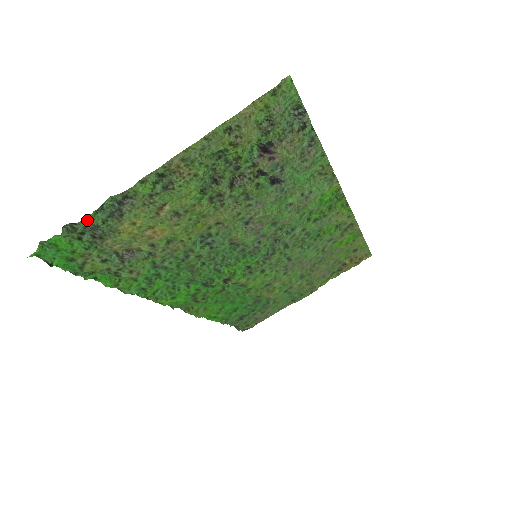
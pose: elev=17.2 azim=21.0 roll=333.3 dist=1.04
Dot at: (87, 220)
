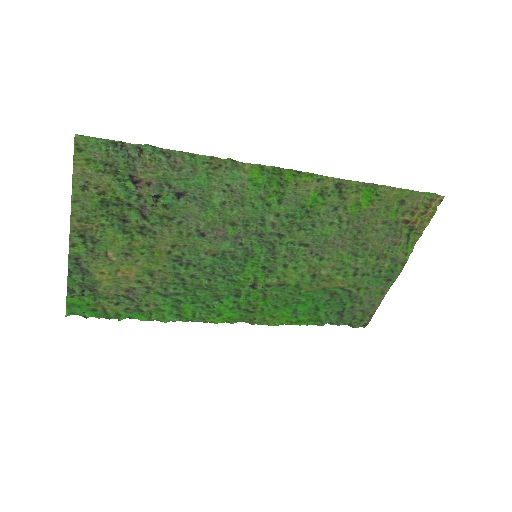
Dot at: (71, 282)
